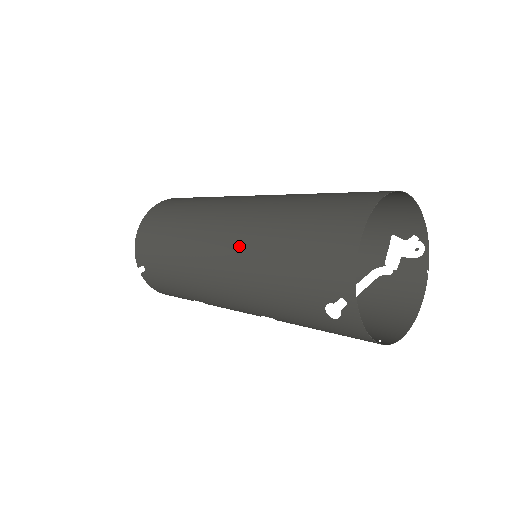
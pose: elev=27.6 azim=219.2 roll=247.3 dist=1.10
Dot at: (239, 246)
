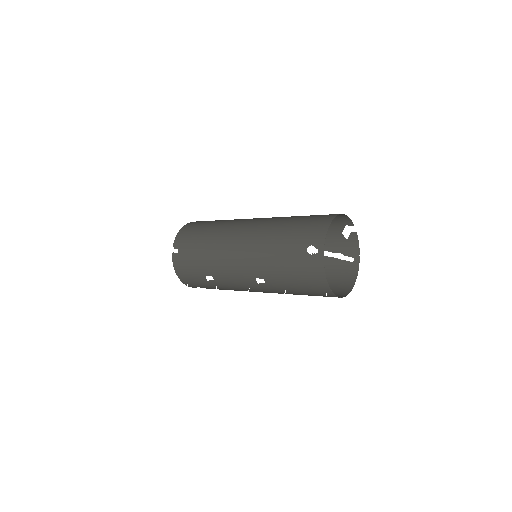
Dot at: (258, 230)
